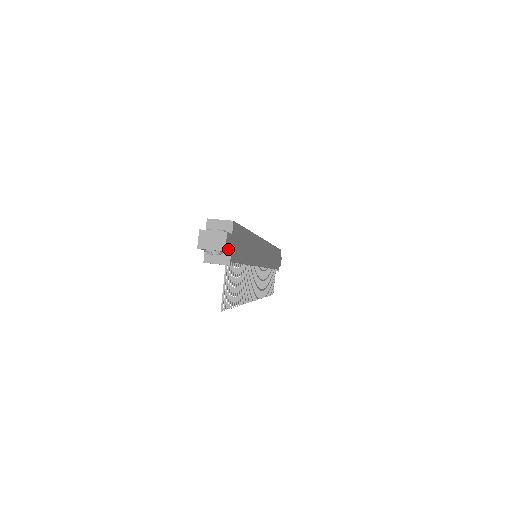
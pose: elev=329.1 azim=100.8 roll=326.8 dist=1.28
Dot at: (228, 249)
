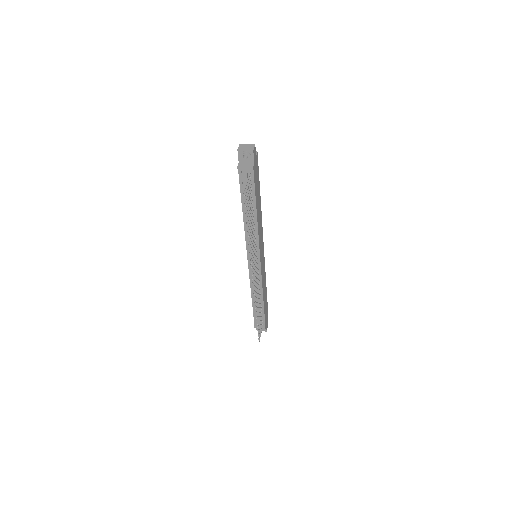
Dot at: (254, 156)
